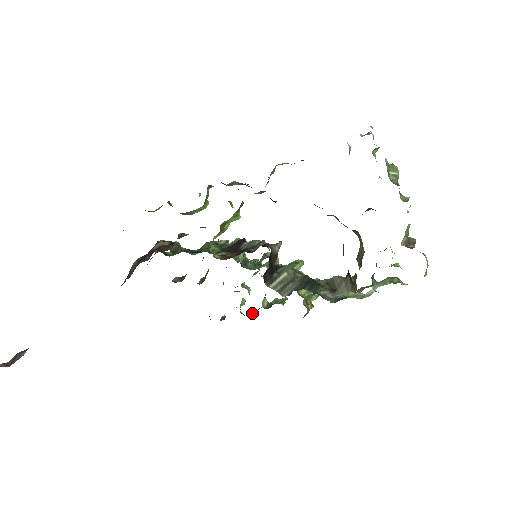
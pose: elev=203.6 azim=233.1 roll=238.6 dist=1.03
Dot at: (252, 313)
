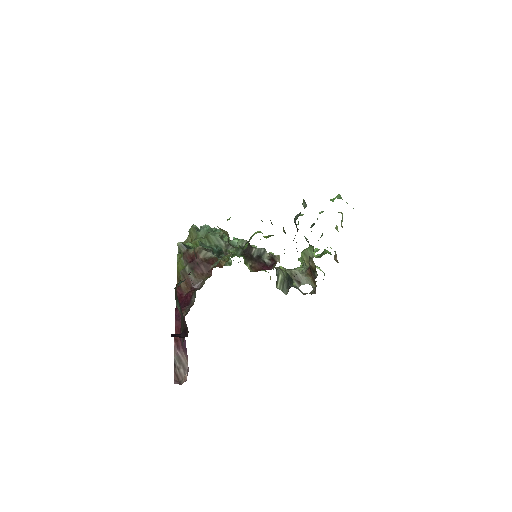
Dot at: occluded
